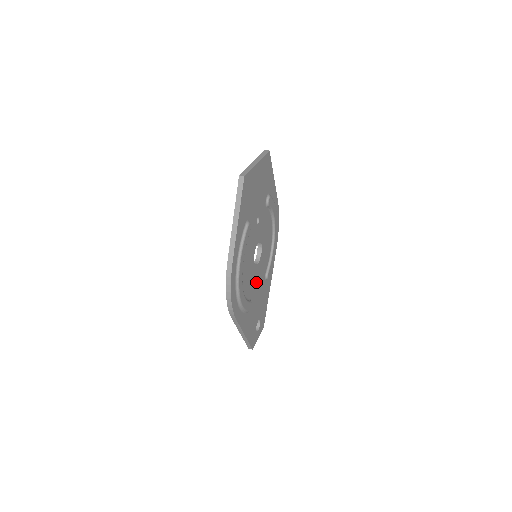
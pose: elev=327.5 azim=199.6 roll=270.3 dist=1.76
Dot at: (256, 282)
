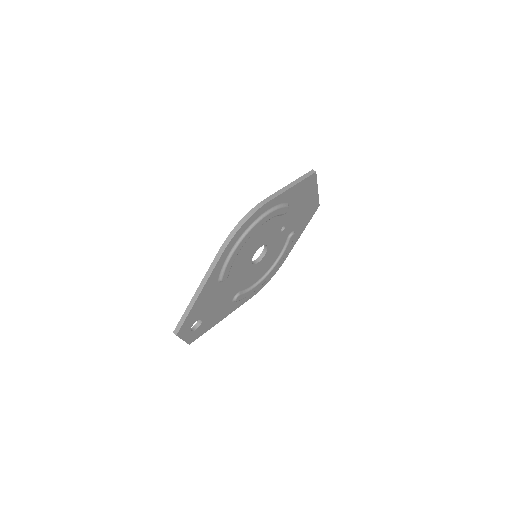
Dot at: (238, 276)
